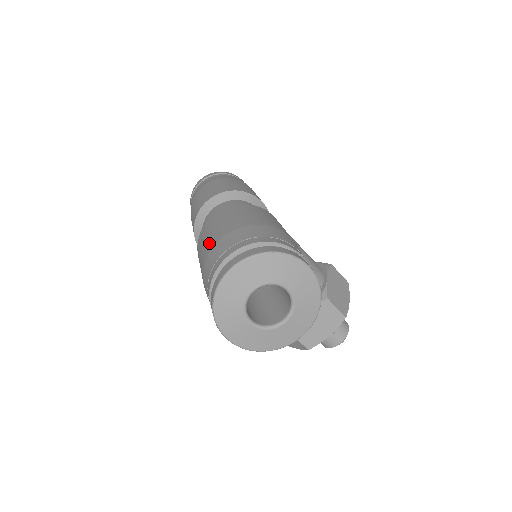
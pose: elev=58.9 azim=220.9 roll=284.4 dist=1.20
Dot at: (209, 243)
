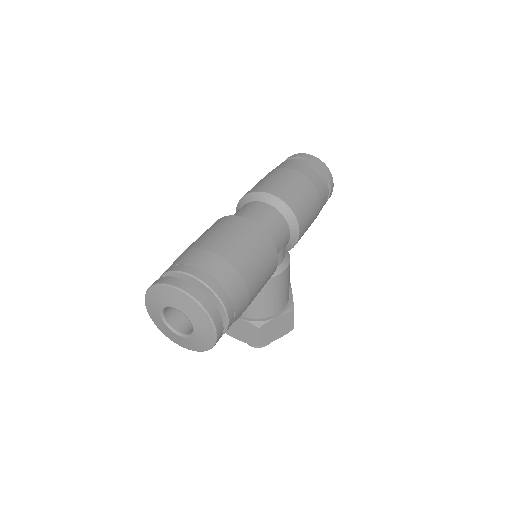
Dot at: (207, 240)
